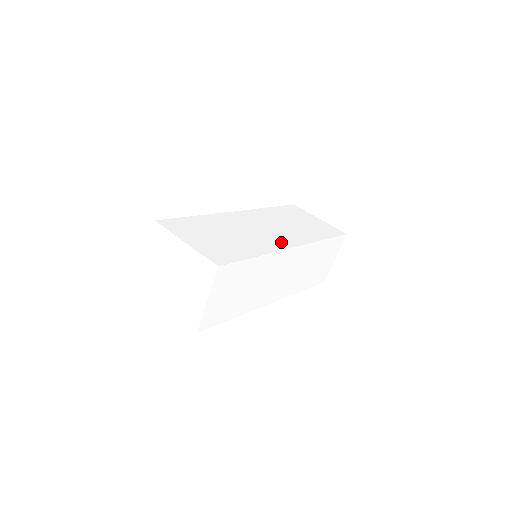
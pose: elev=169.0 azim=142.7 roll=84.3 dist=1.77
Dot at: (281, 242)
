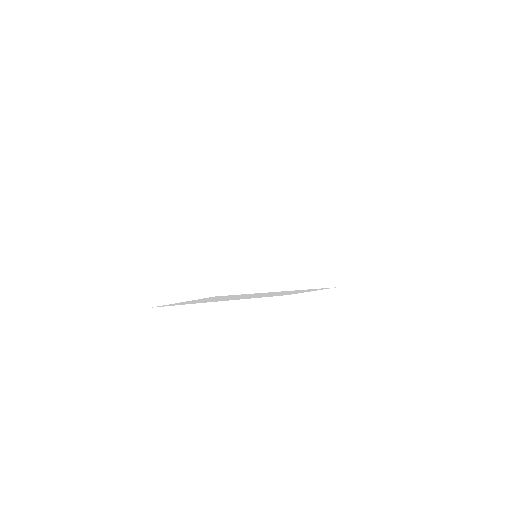
Dot at: (284, 278)
